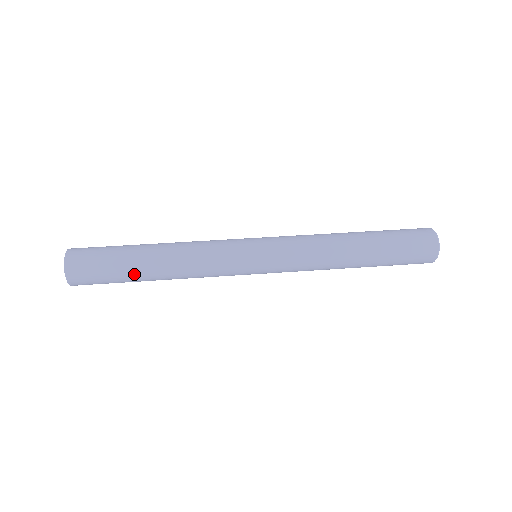
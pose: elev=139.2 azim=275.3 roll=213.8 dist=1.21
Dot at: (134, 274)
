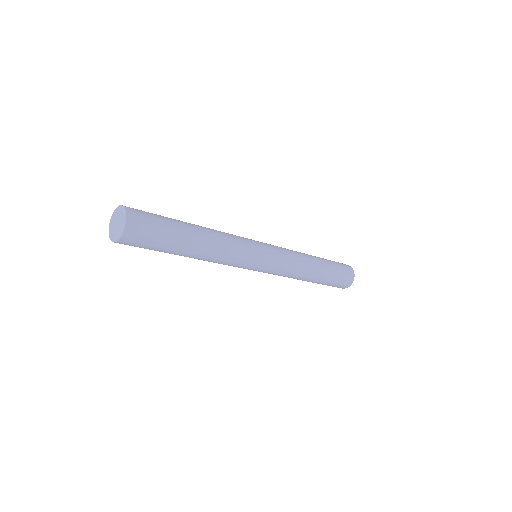
Dot at: (183, 236)
